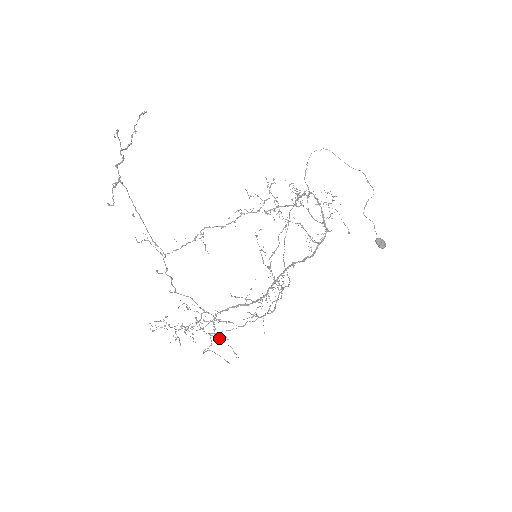
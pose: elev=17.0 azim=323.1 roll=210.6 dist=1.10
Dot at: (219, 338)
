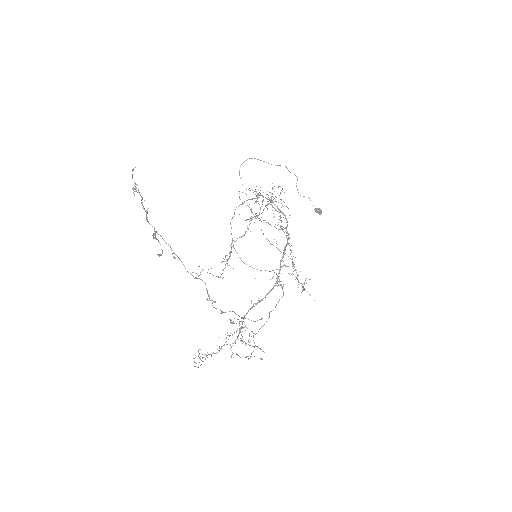
Dot at: (246, 344)
